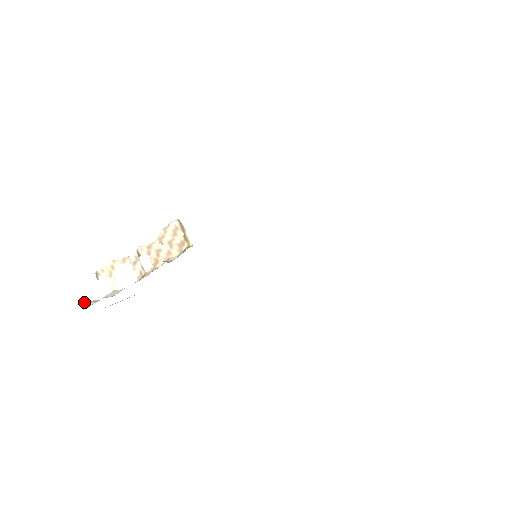
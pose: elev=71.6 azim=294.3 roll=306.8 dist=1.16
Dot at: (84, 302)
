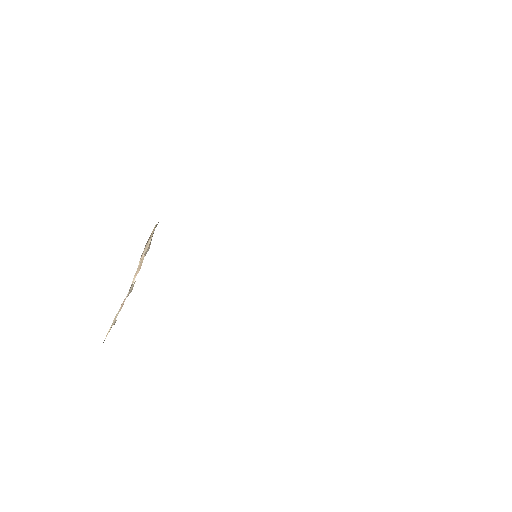
Dot at: occluded
